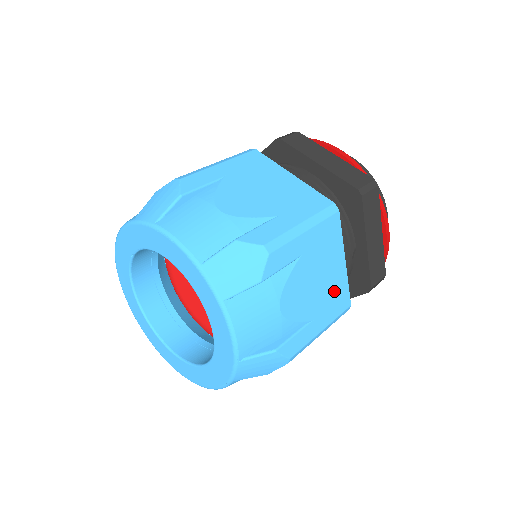
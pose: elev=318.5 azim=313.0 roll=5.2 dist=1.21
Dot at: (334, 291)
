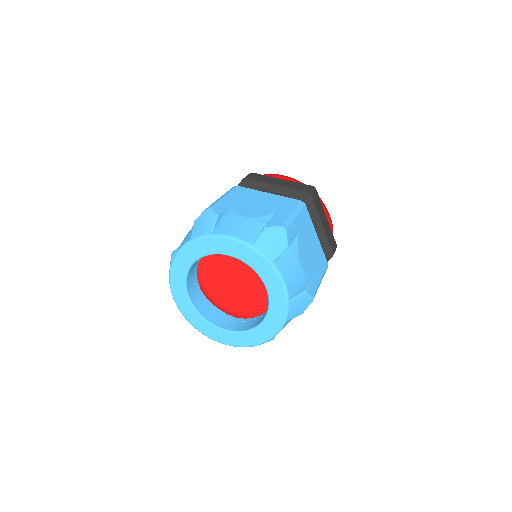
Dot at: (318, 254)
